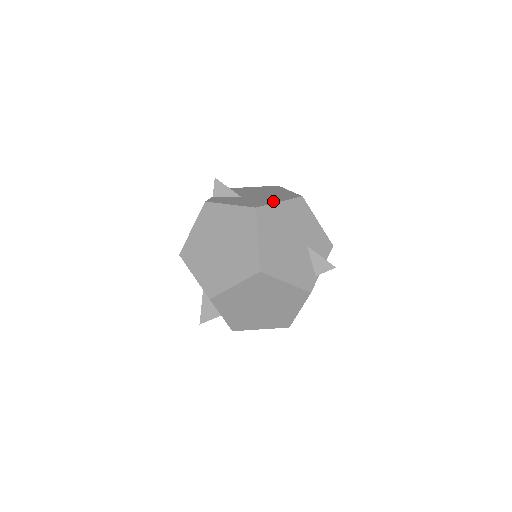
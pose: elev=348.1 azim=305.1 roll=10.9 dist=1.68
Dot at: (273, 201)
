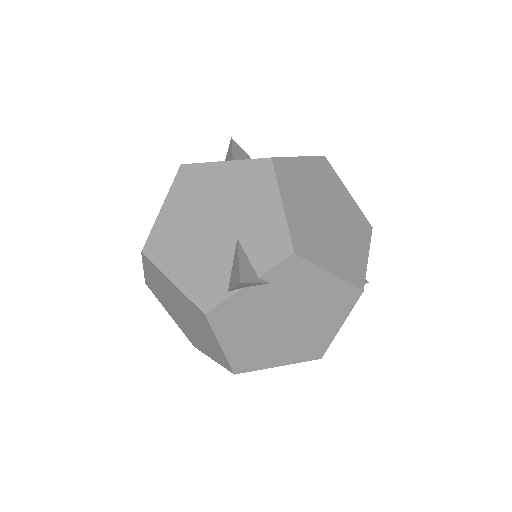
Dot at: occluded
